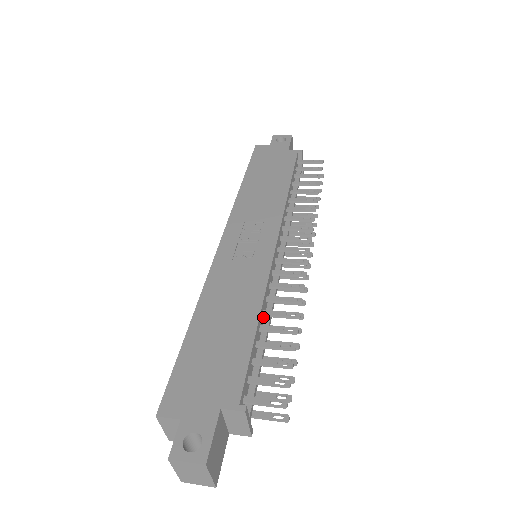
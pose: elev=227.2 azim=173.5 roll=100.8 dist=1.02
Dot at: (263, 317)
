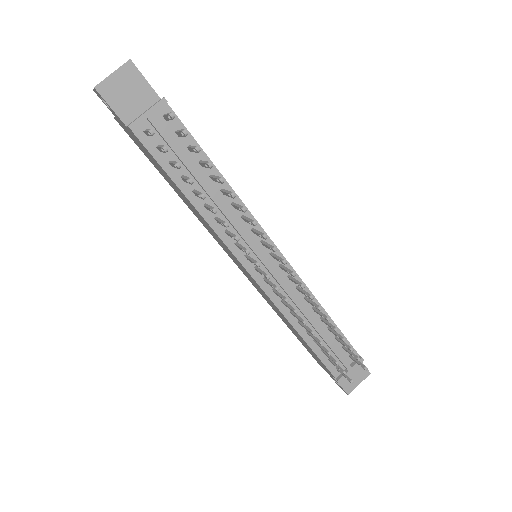
Dot at: (219, 194)
